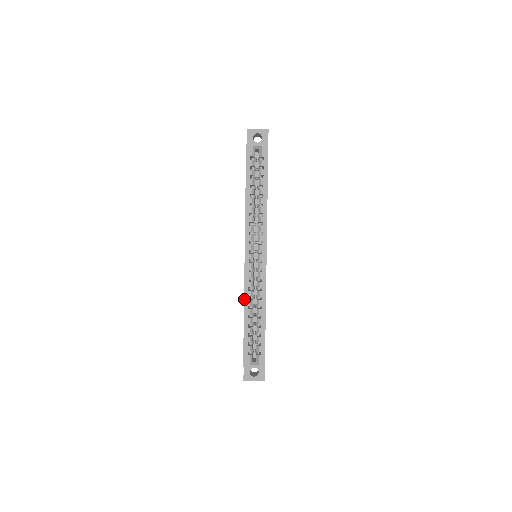
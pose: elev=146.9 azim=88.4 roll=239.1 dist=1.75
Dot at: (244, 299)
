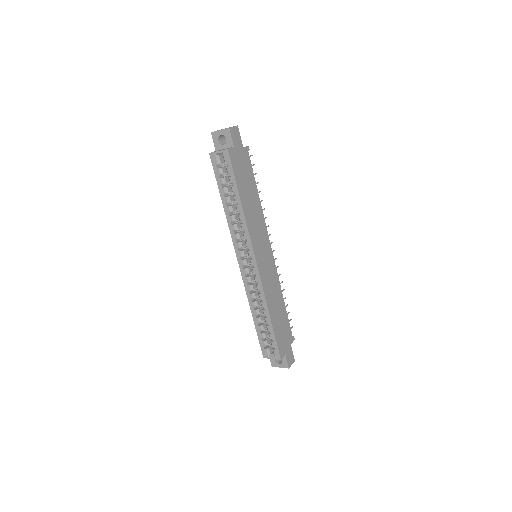
Dot at: (248, 301)
